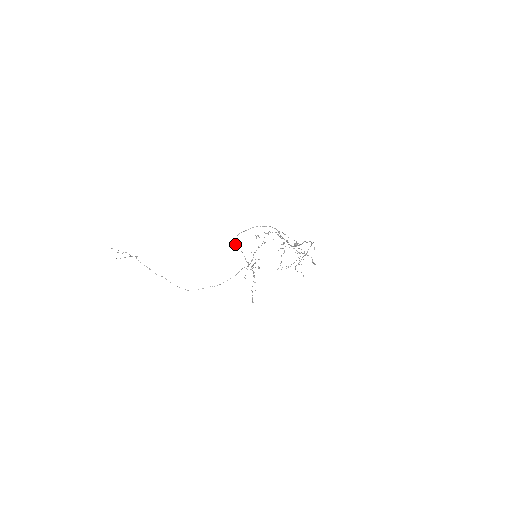
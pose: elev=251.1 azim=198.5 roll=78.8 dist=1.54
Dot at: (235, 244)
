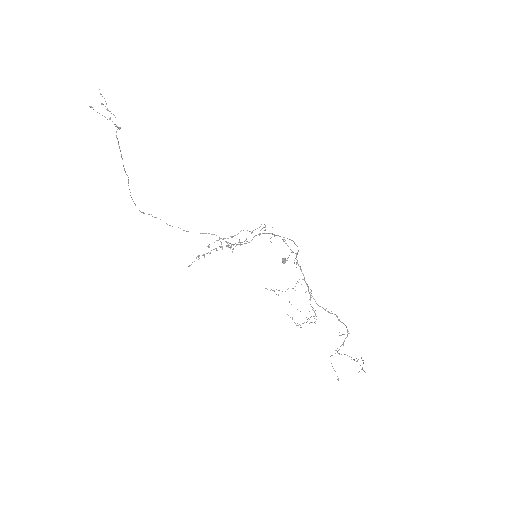
Dot at: (255, 235)
